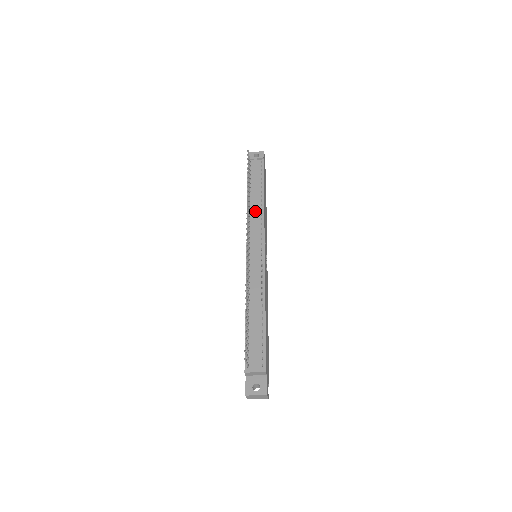
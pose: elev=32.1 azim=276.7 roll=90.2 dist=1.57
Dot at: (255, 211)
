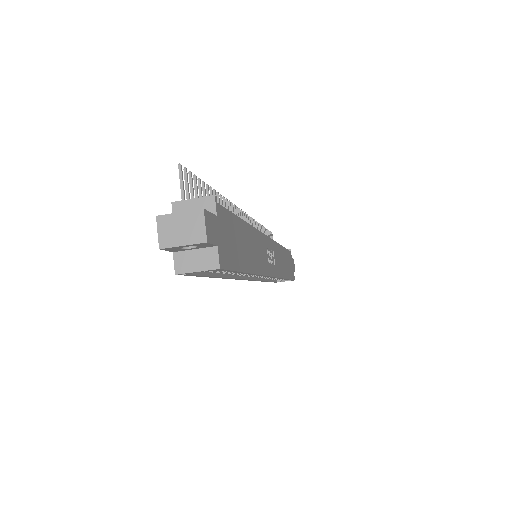
Dot at: occluded
